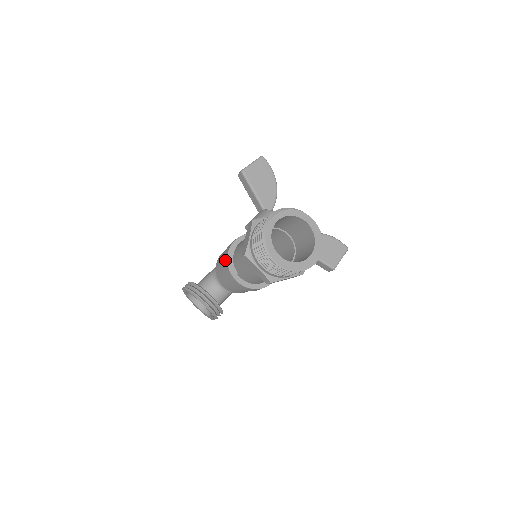
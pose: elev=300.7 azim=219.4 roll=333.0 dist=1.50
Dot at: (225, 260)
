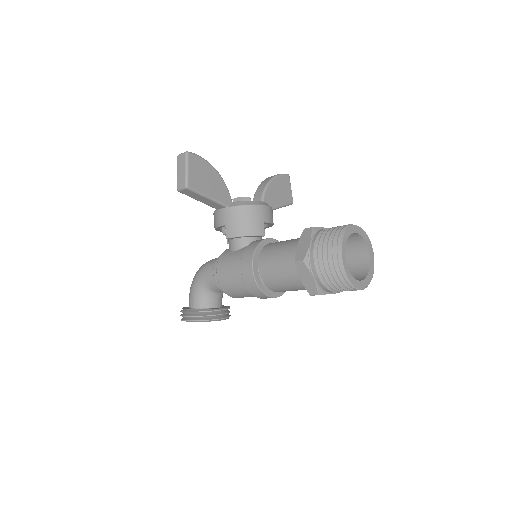
Dot at: (255, 290)
